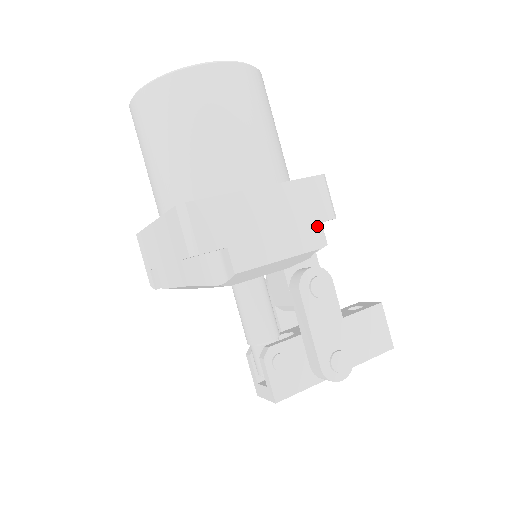
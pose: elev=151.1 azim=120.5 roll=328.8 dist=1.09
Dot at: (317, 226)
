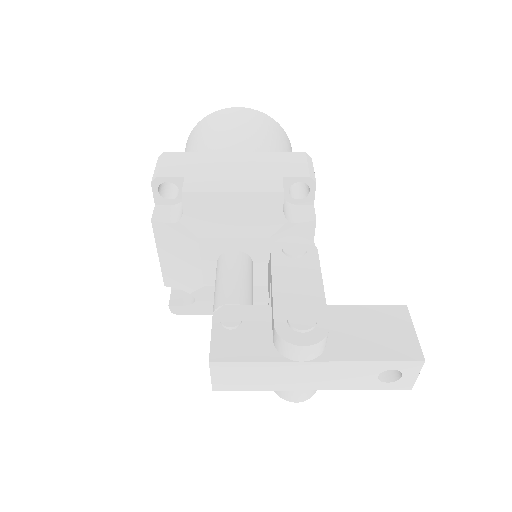
Dot at: (307, 206)
